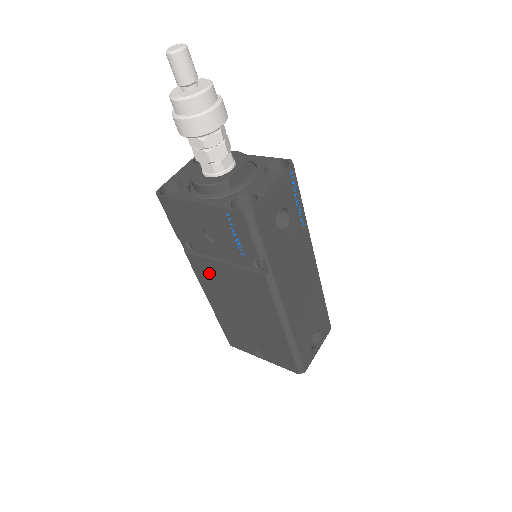
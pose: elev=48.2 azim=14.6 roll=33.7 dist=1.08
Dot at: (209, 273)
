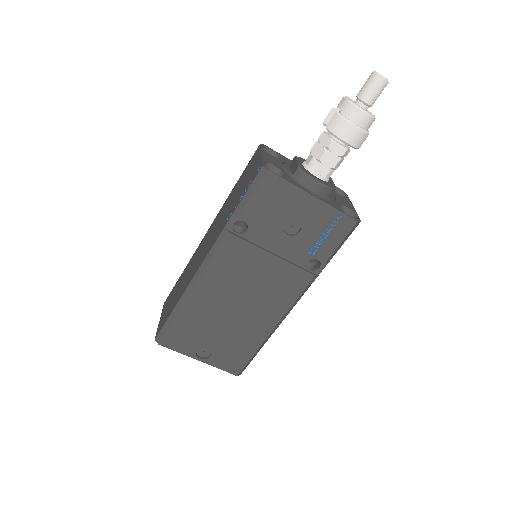
Dot at: (239, 261)
